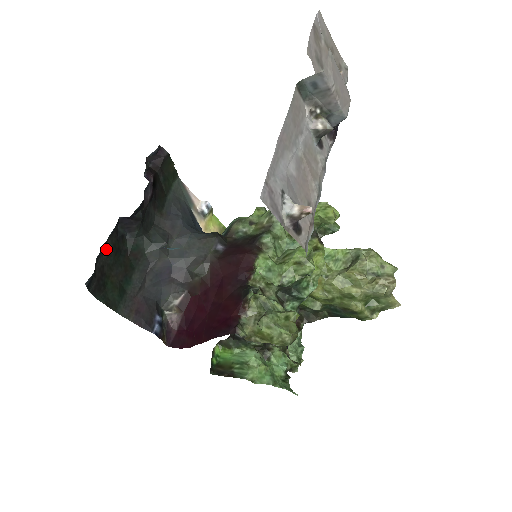
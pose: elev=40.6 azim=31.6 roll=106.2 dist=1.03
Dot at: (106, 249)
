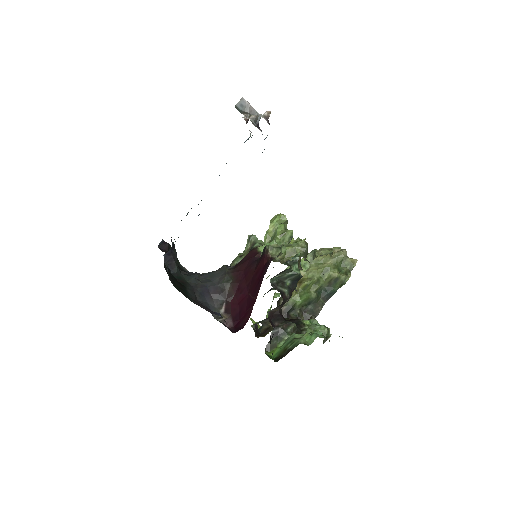
Dot at: (165, 268)
